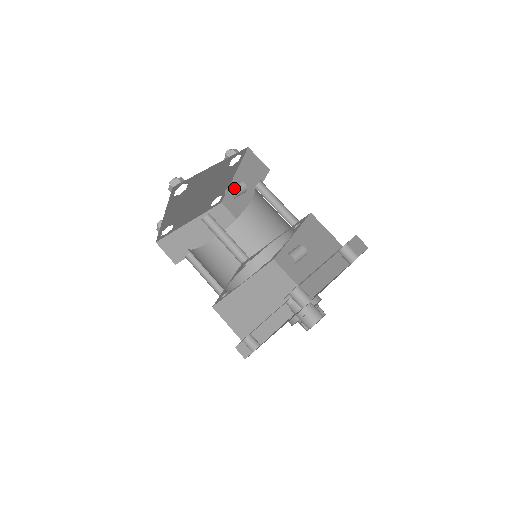
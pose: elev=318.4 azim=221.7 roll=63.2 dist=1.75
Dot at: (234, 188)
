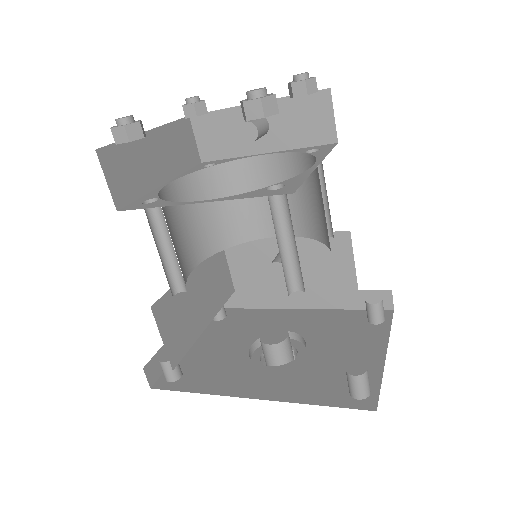
Dot at: (260, 127)
